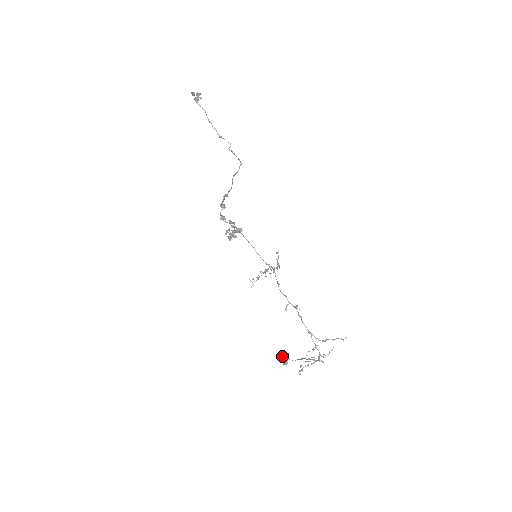
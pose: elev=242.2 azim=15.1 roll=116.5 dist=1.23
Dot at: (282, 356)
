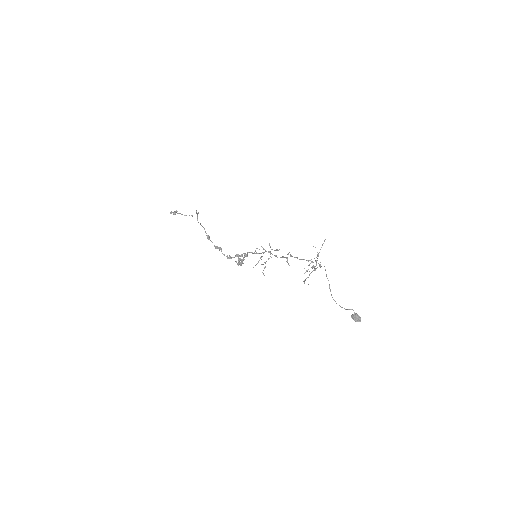
Dot at: (351, 317)
